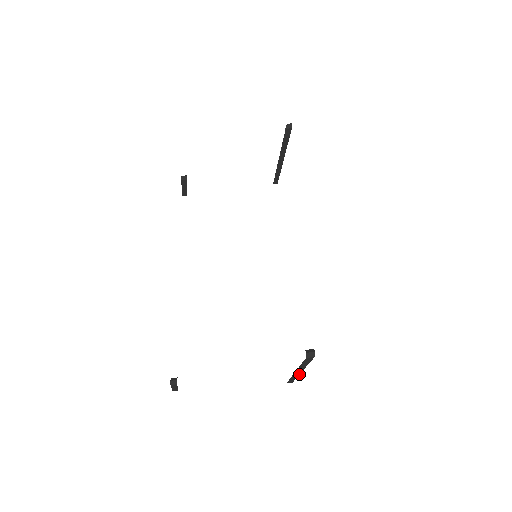
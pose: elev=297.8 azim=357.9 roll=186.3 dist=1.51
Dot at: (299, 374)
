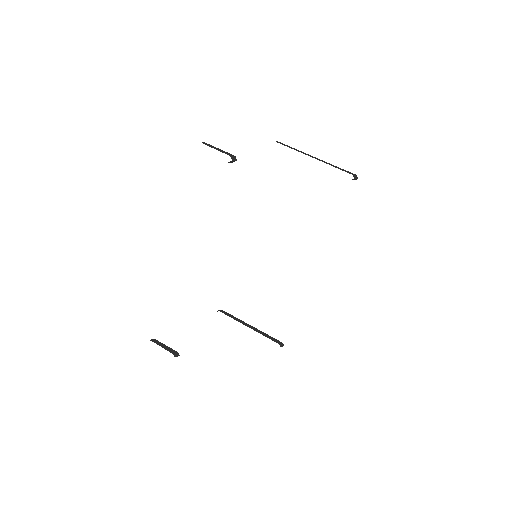
Dot at: occluded
